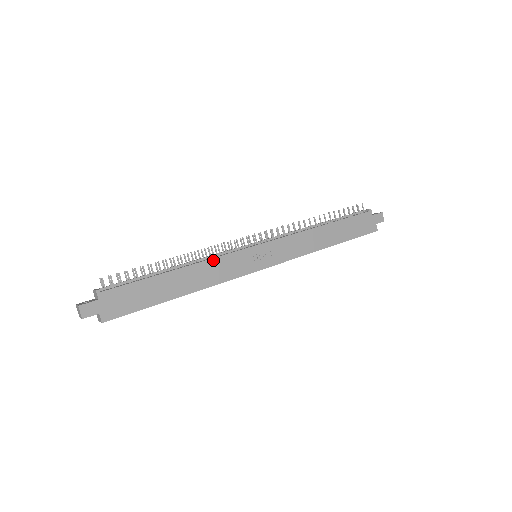
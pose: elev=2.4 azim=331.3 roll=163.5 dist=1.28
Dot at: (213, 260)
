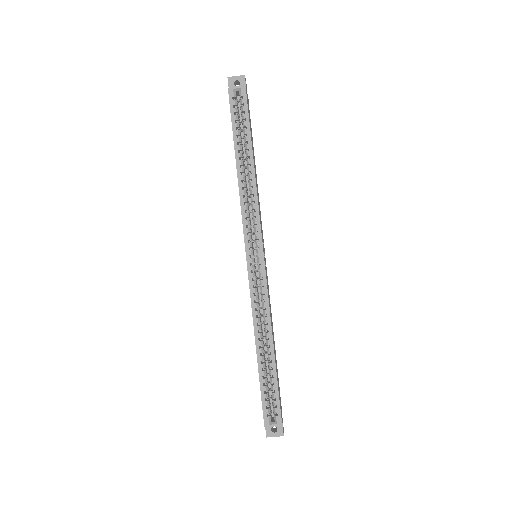
Dot at: occluded
